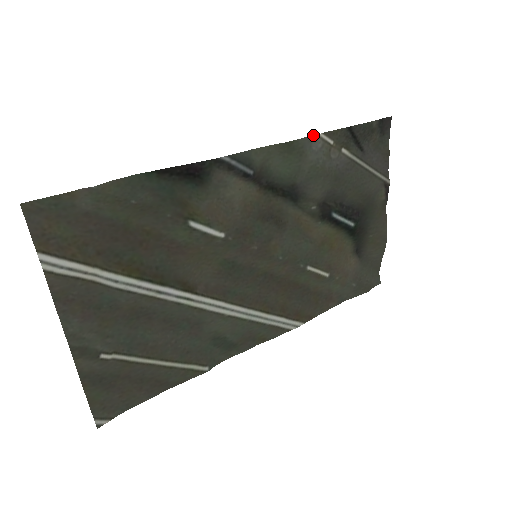
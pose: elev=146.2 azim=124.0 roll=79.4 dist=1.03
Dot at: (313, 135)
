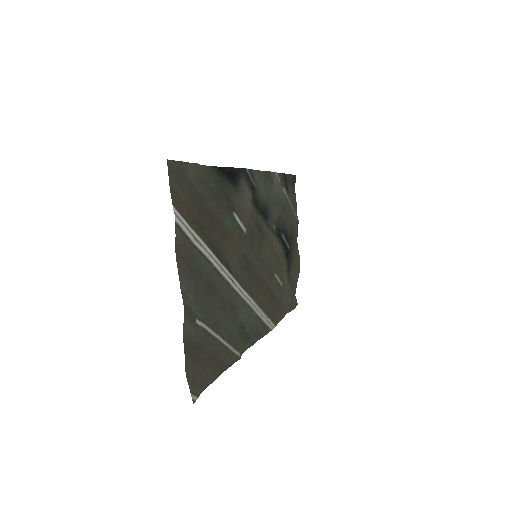
Dot at: (274, 172)
